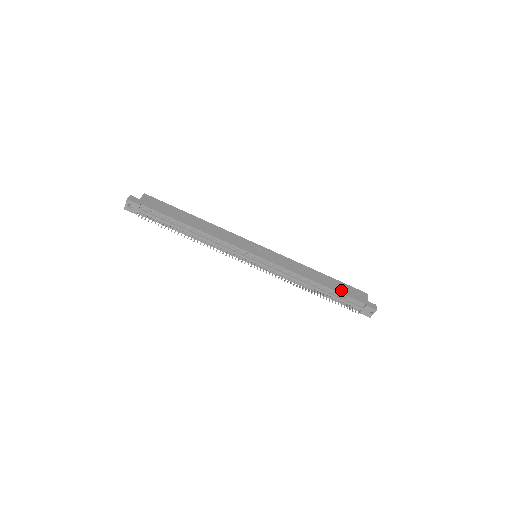
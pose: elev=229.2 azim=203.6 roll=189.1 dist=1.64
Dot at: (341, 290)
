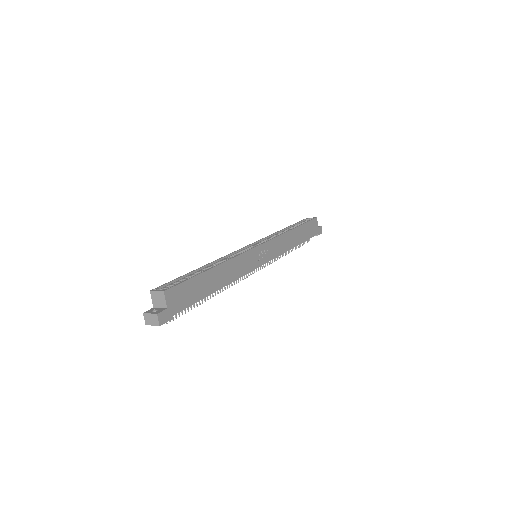
Dot at: (307, 236)
